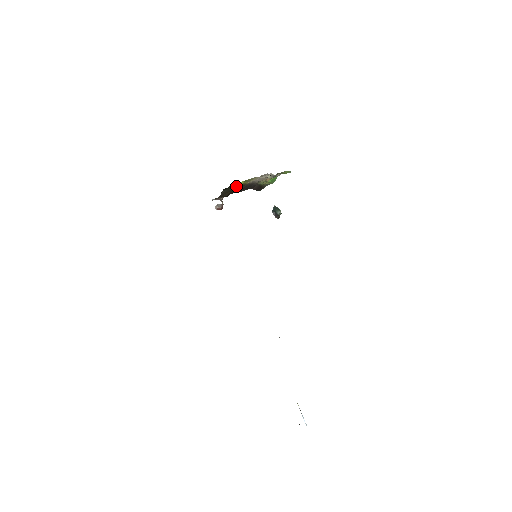
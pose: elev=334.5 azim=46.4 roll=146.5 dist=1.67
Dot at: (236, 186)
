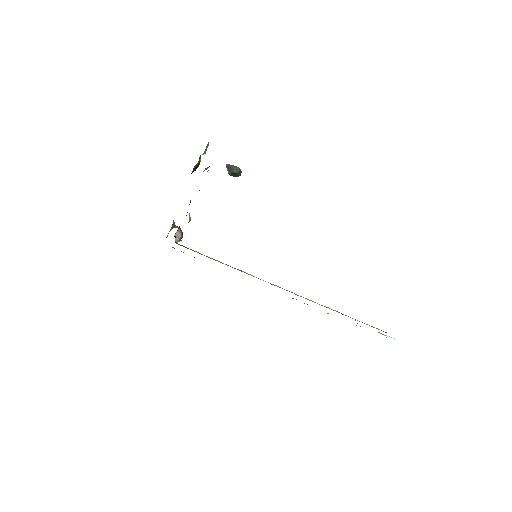
Dot at: occluded
